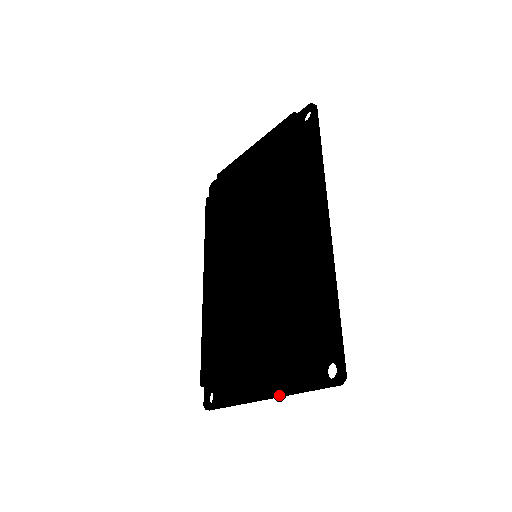
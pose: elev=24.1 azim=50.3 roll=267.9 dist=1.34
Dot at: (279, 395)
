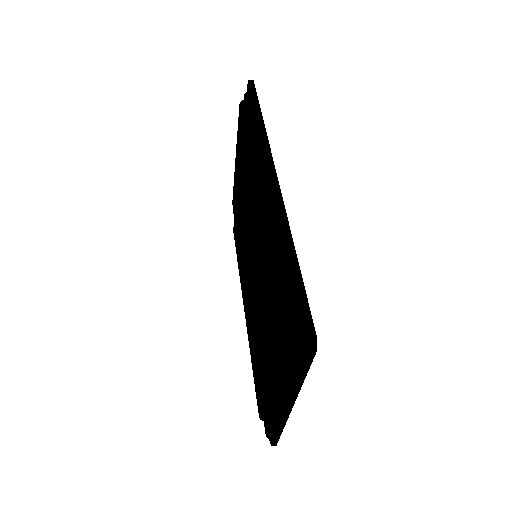
Dot at: (288, 395)
